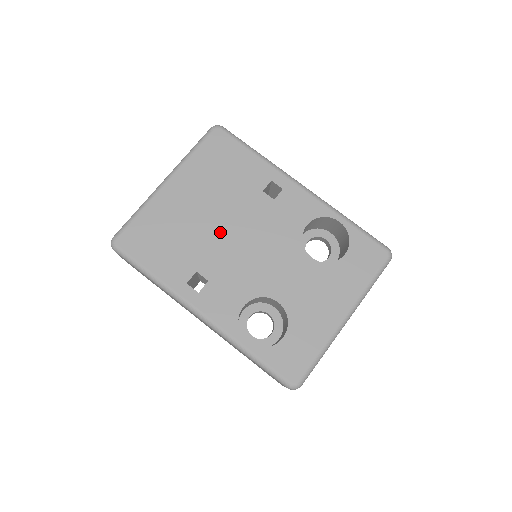
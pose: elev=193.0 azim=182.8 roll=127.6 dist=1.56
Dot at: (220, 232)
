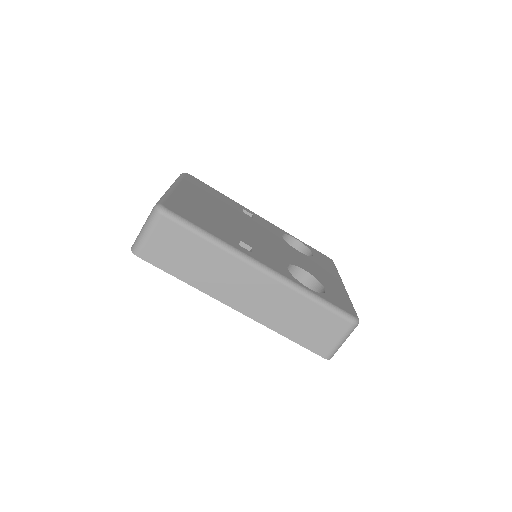
Dot at: (236, 223)
